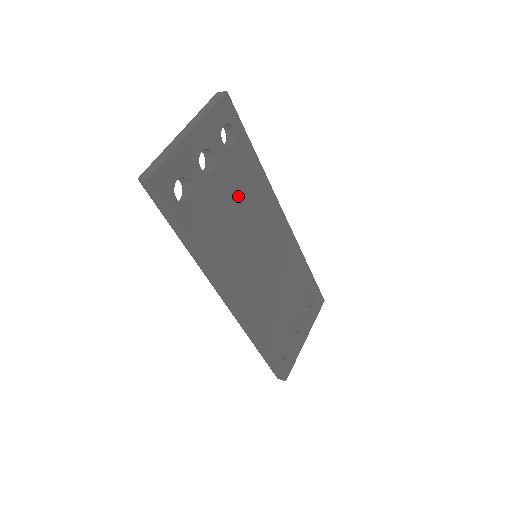
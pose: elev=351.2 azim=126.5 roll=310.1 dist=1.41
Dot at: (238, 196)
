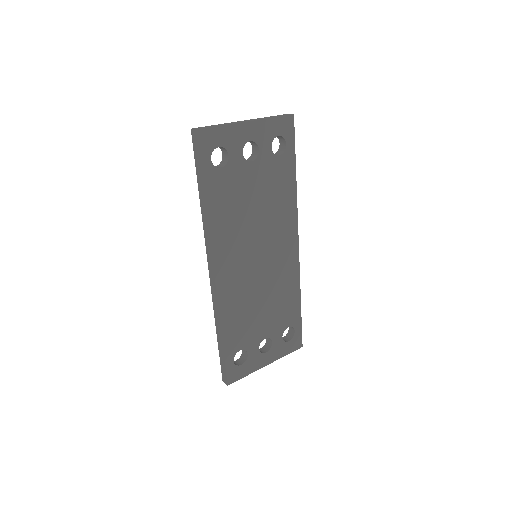
Dot at: (263, 195)
